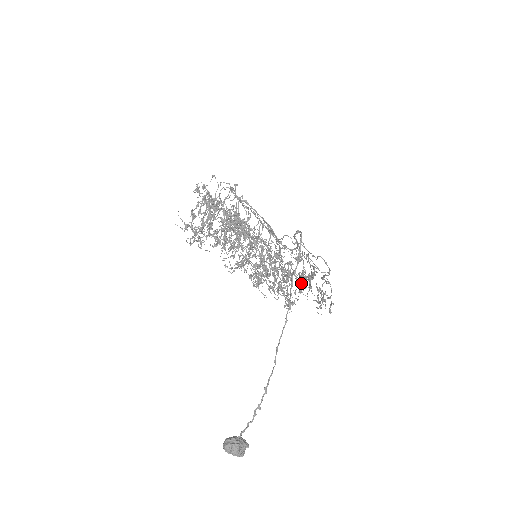
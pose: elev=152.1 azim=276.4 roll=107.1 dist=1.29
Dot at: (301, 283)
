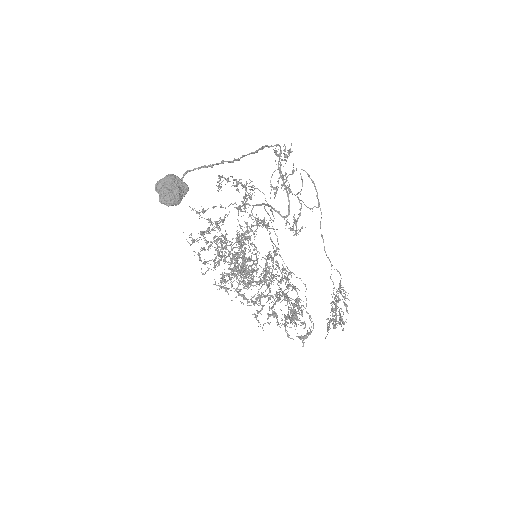
Dot at: (295, 231)
